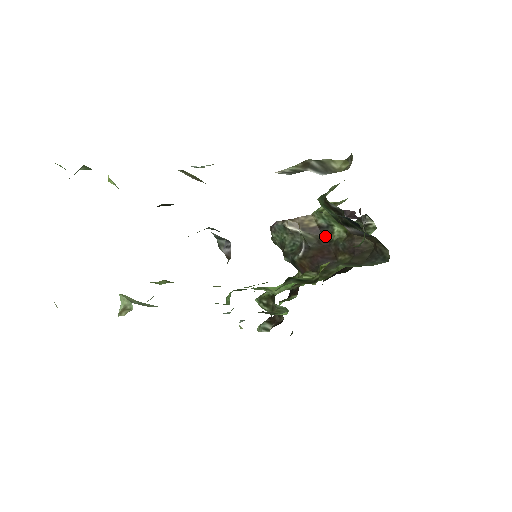
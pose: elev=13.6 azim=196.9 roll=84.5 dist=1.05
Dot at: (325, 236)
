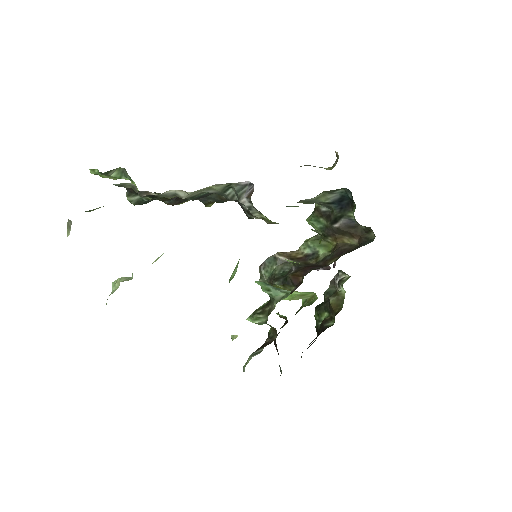
Dot at: (312, 261)
